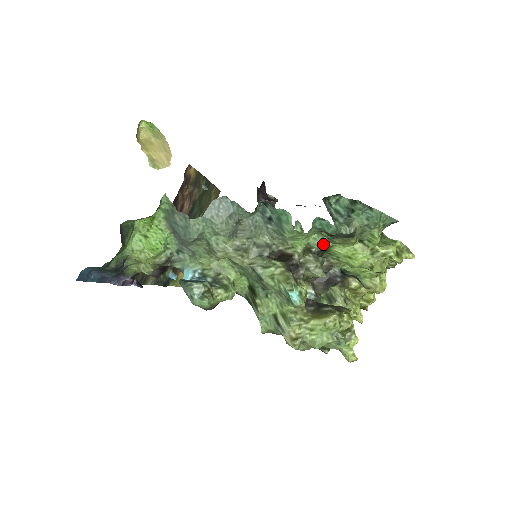
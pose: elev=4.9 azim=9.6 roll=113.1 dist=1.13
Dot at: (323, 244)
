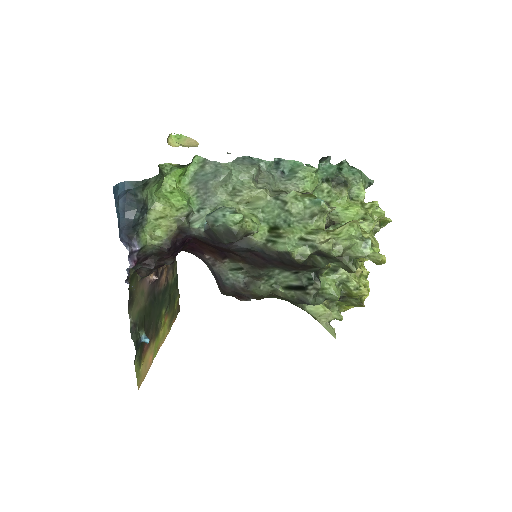
Dot at: (324, 199)
